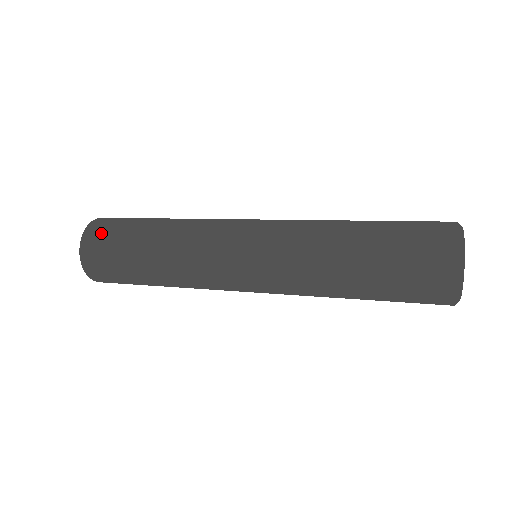
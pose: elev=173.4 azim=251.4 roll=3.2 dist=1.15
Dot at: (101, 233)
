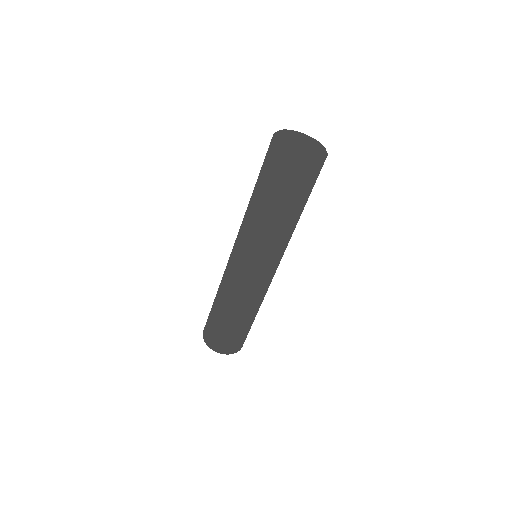
Dot at: occluded
